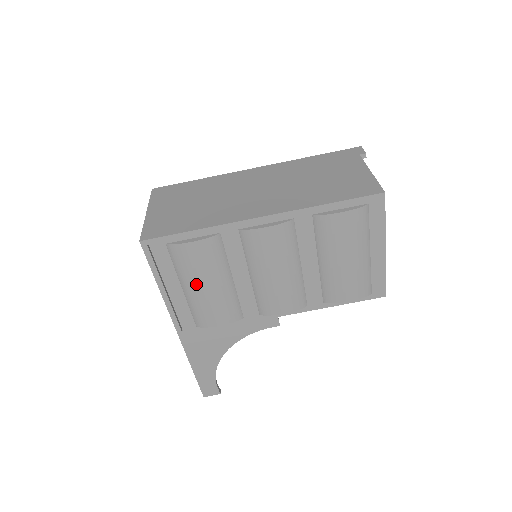
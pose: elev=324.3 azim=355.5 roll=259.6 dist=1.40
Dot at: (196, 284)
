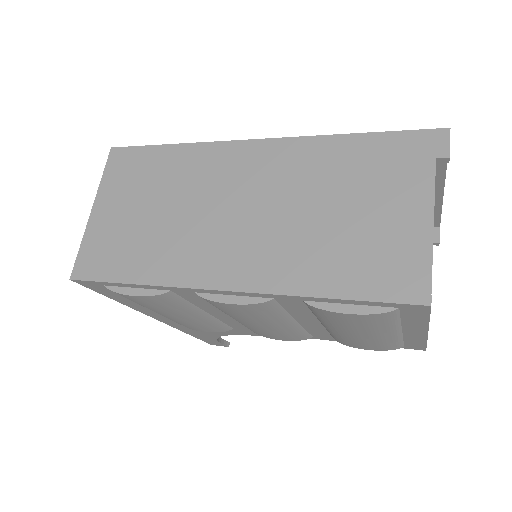
Dot at: (160, 313)
